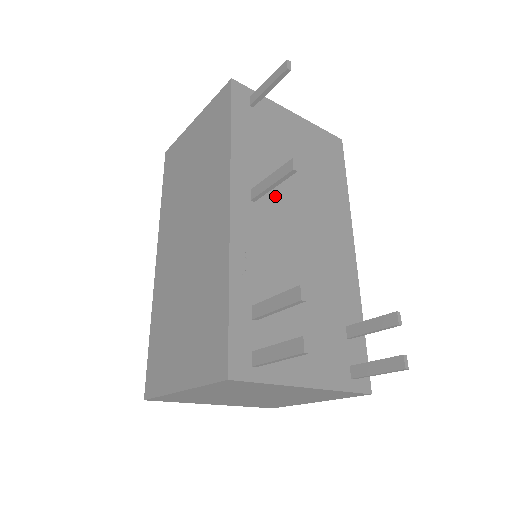
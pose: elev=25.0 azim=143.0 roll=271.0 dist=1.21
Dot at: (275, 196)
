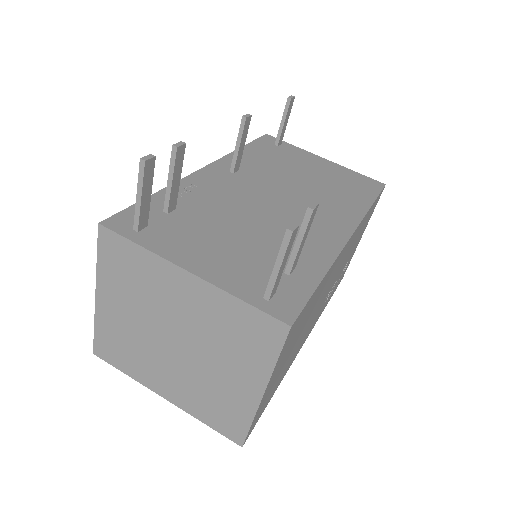
Dot at: (261, 179)
